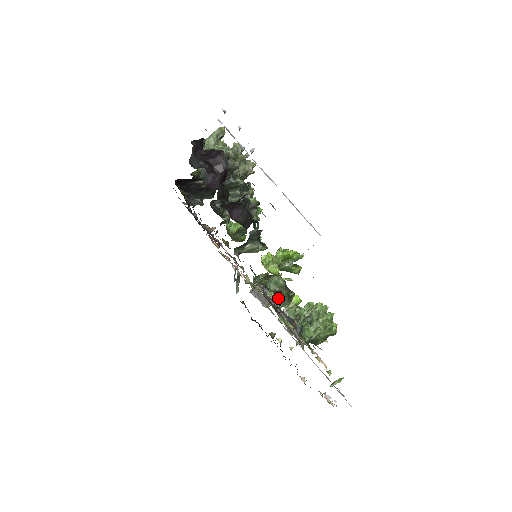
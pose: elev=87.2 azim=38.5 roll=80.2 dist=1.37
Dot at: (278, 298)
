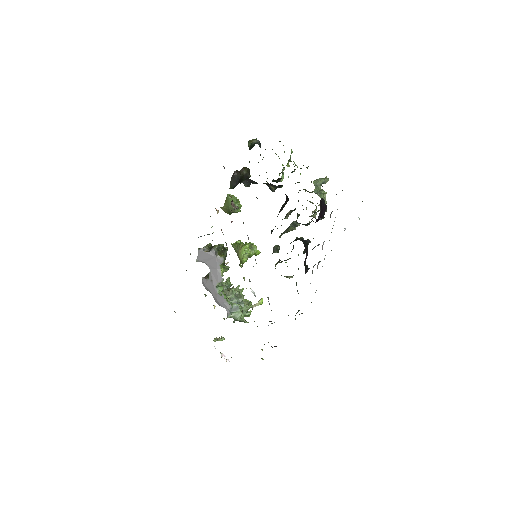
Dot at: occluded
